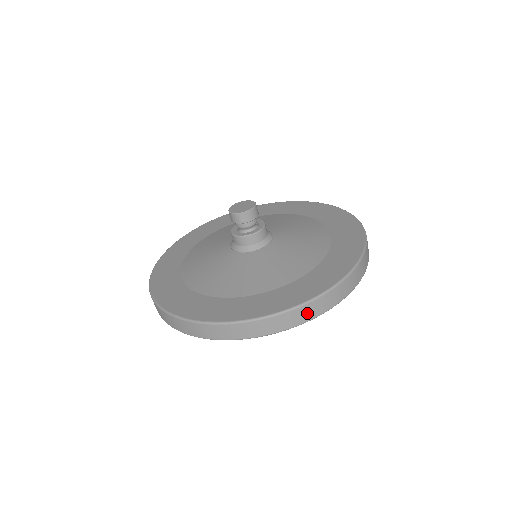
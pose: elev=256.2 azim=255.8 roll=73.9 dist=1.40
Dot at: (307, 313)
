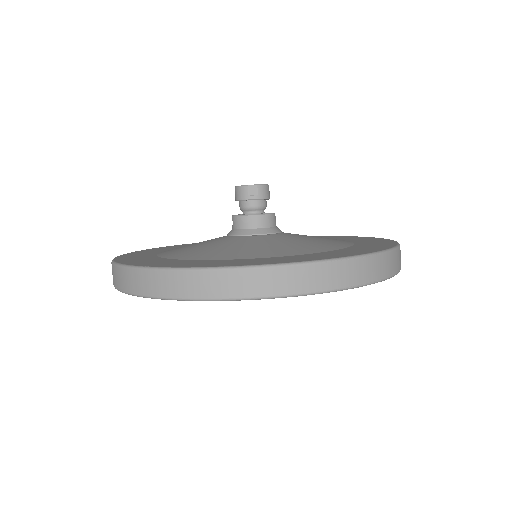
Dot at: (324, 277)
